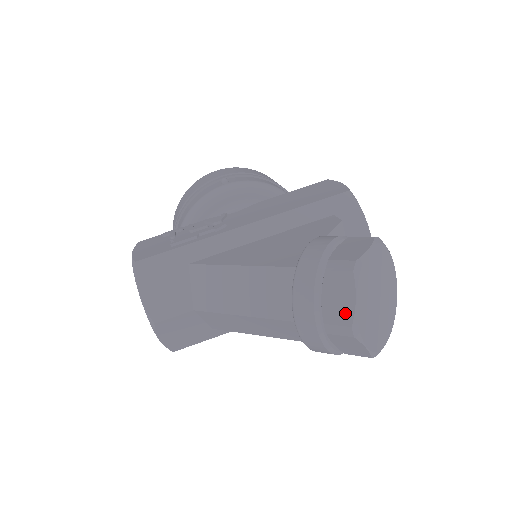
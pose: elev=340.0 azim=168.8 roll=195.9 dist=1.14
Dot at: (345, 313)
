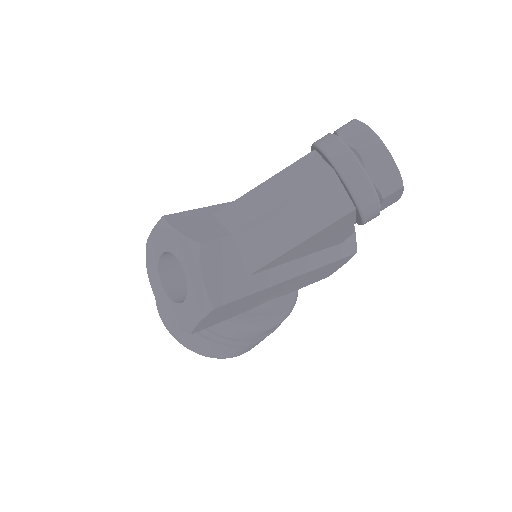
Dot at: (366, 135)
